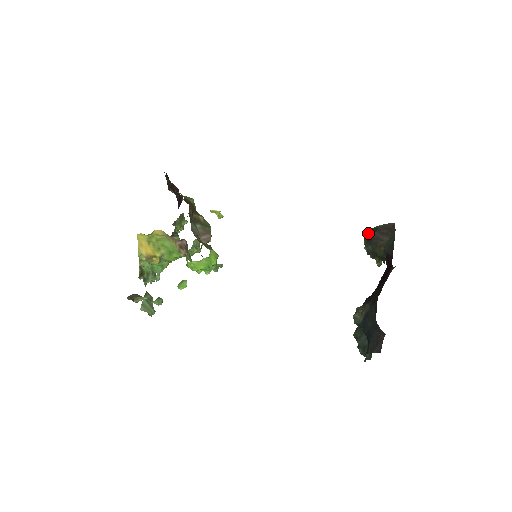
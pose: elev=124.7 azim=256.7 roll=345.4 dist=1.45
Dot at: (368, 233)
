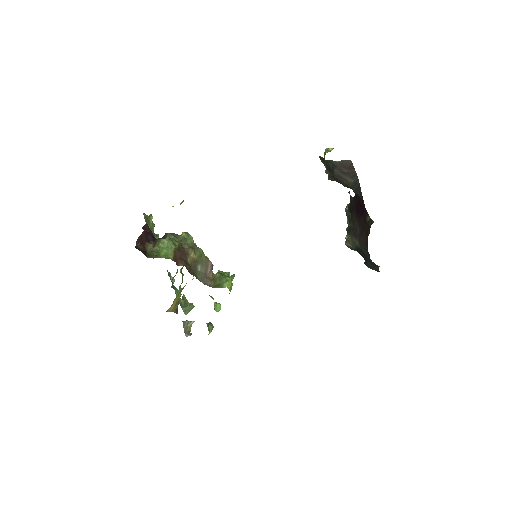
Dot at: occluded
